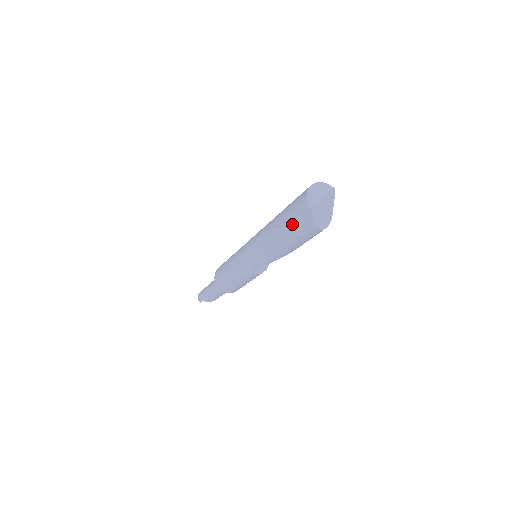
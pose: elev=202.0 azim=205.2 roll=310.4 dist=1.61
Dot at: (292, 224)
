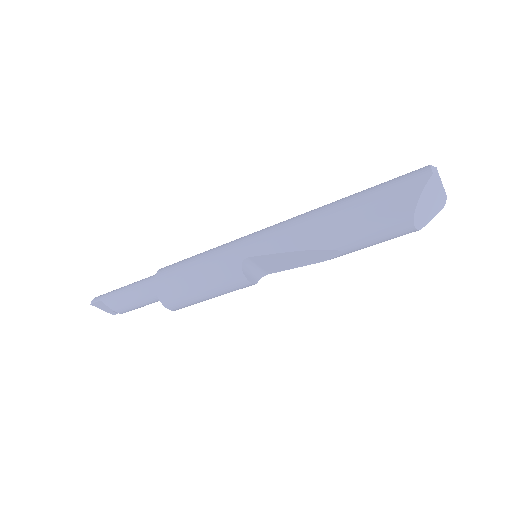
Dot at: (382, 189)
